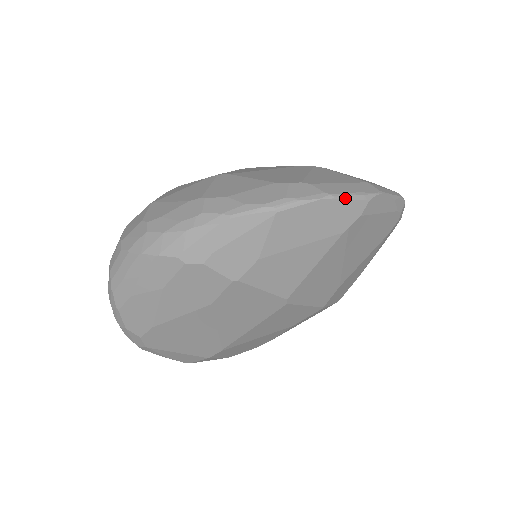
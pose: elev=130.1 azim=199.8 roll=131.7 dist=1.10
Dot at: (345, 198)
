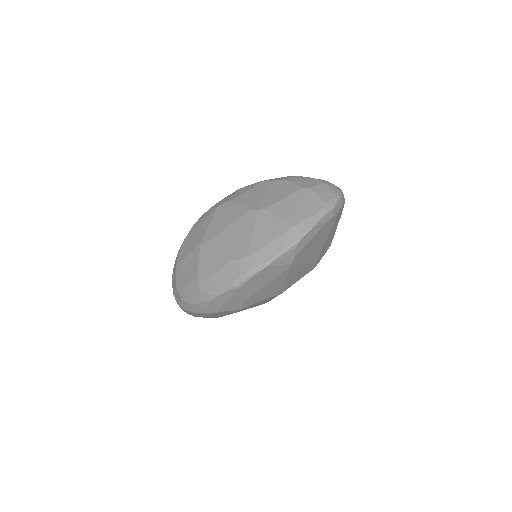
Dot at: (277, 259)
